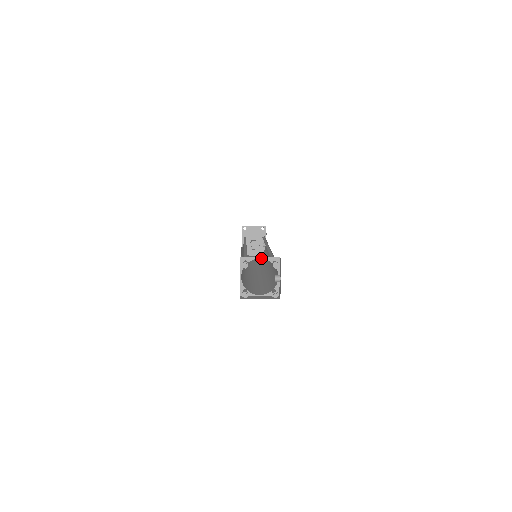
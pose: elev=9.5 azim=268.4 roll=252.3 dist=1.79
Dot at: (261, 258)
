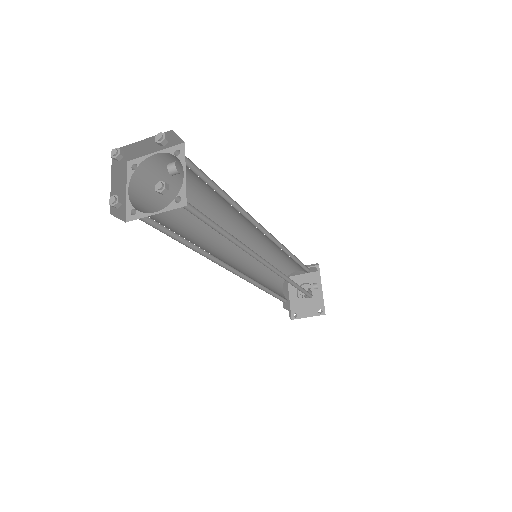
Dot at: (157, 153)
